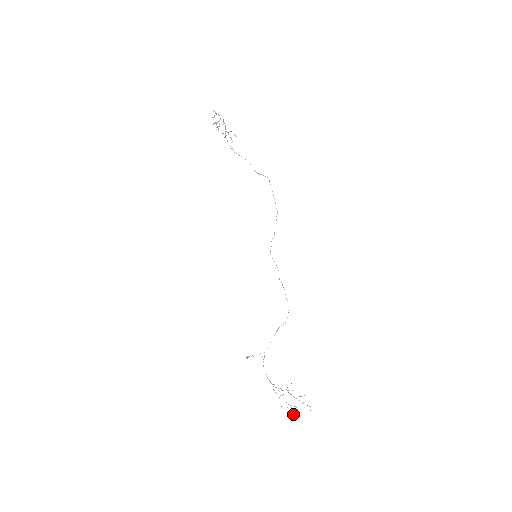
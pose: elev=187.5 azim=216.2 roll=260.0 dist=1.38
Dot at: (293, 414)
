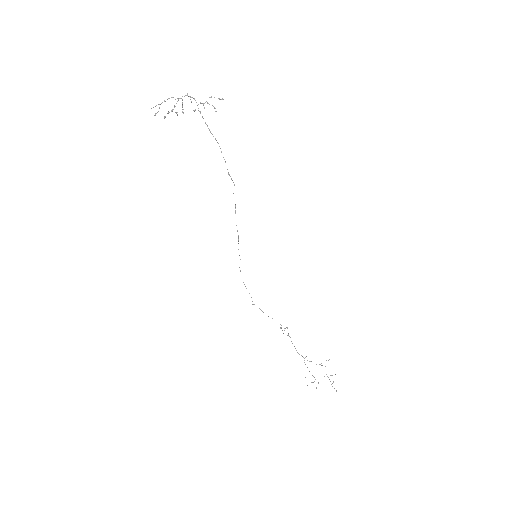
Dot at: occluded
